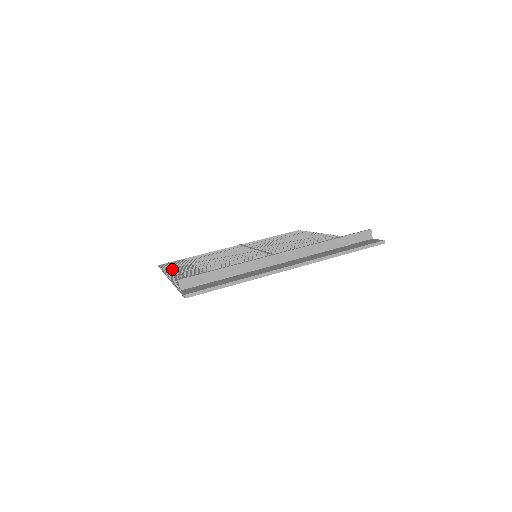
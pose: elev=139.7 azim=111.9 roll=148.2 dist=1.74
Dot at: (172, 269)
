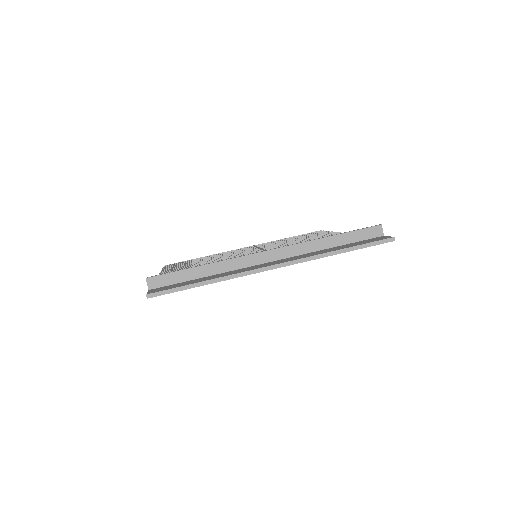
Dot at: (170, 269)
